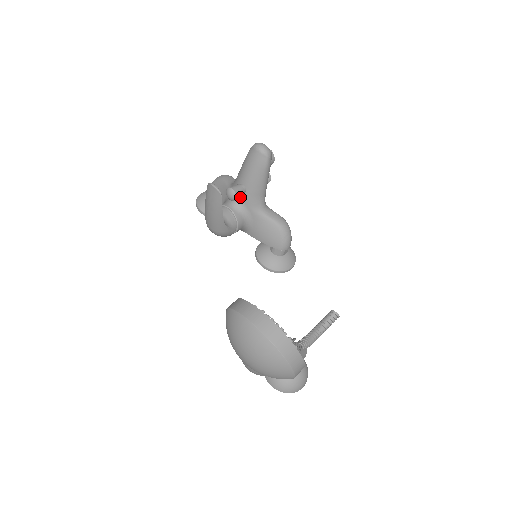
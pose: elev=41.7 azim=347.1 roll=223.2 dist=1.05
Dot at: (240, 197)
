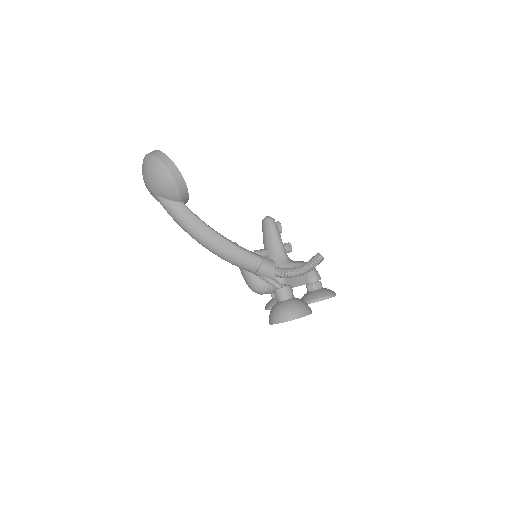
Dot at: occluded
